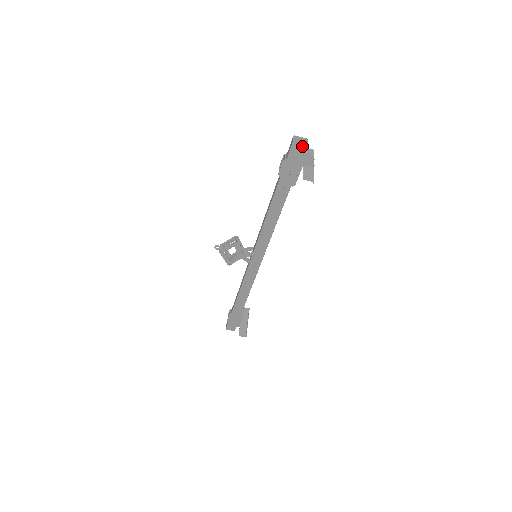
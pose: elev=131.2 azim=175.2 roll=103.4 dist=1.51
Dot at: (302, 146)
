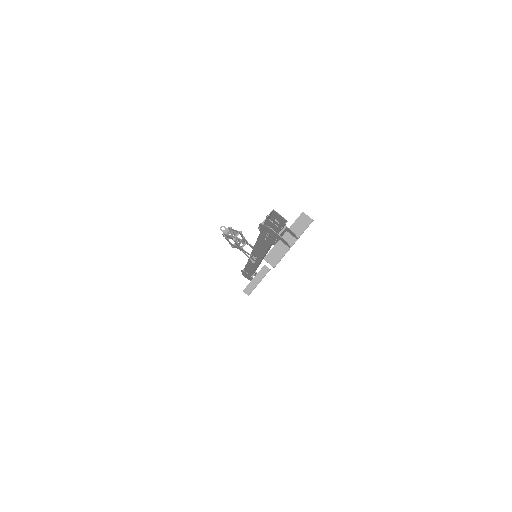
Dot at: (276, 227)
